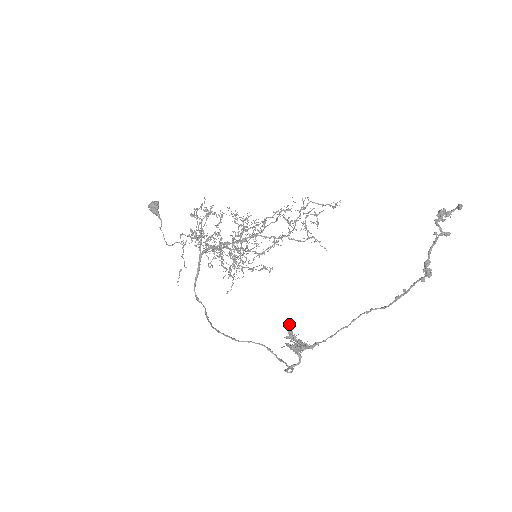
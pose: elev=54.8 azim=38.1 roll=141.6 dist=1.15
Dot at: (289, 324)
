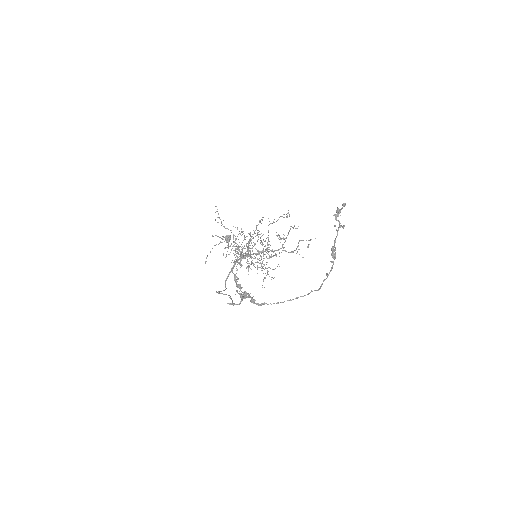
Dot at: occluded
